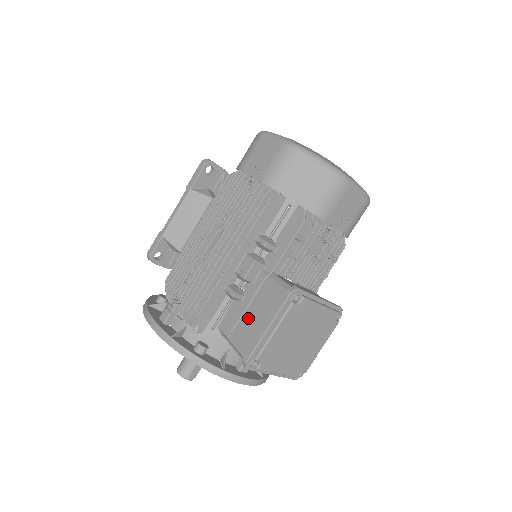
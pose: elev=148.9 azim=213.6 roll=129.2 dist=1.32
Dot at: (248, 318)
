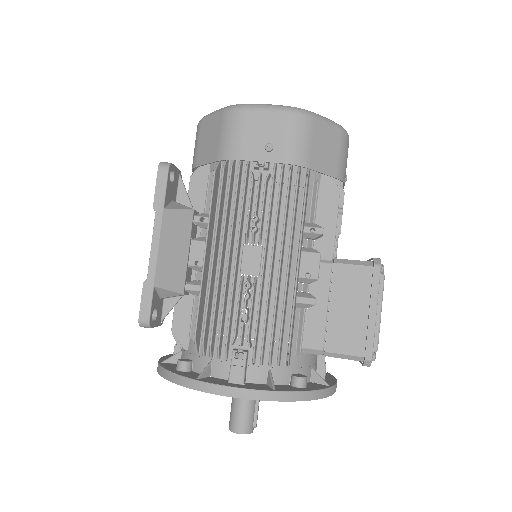
Dot at: (338, 317)
